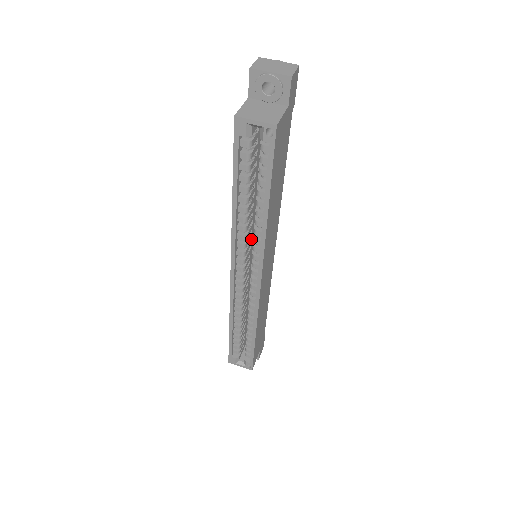
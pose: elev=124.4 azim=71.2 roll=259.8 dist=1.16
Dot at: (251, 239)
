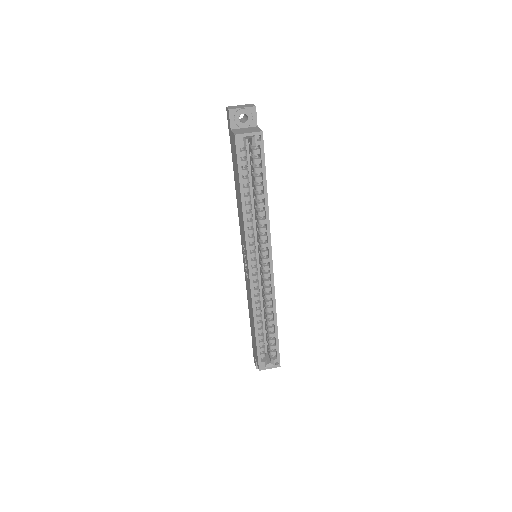
Dot at: occluded
